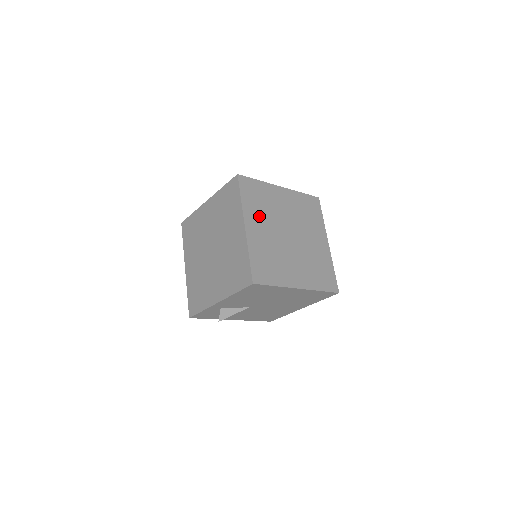
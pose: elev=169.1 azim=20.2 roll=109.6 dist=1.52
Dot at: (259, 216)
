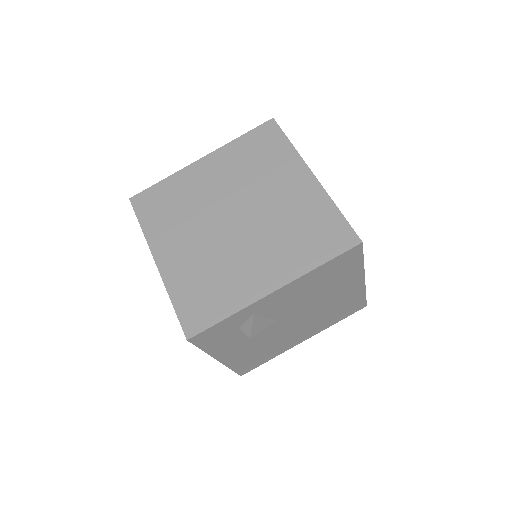
Dot at: occluded
